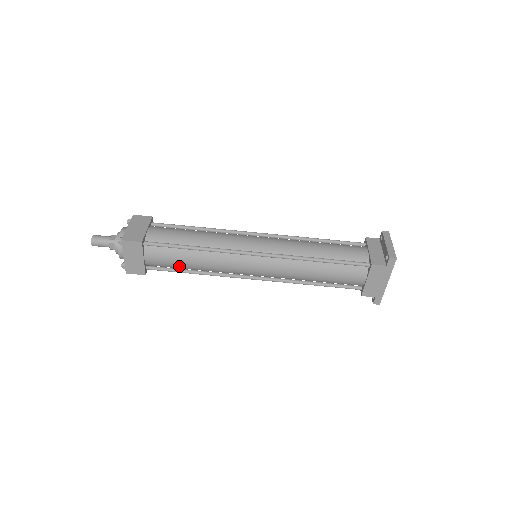
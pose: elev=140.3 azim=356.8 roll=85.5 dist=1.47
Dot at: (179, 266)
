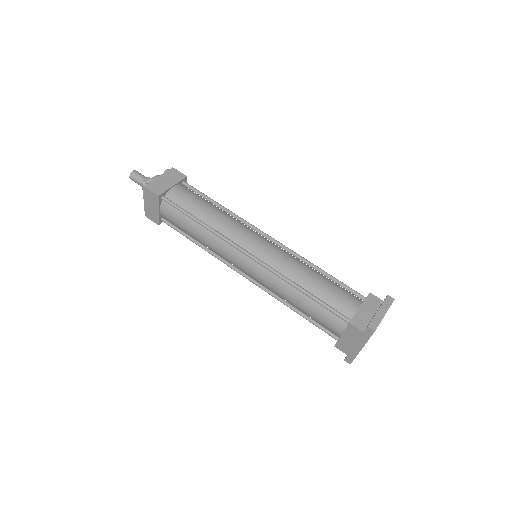
Dot at: (185, 231)
